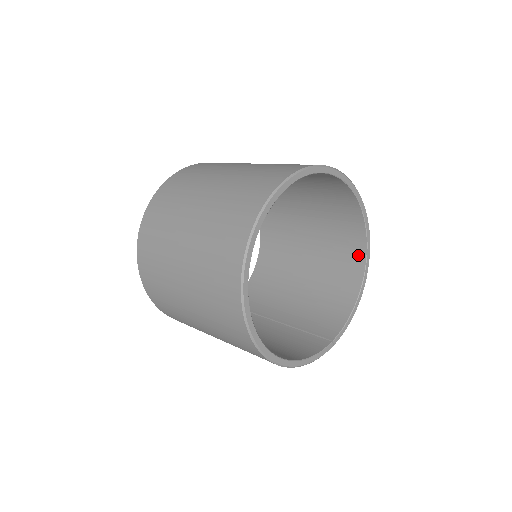
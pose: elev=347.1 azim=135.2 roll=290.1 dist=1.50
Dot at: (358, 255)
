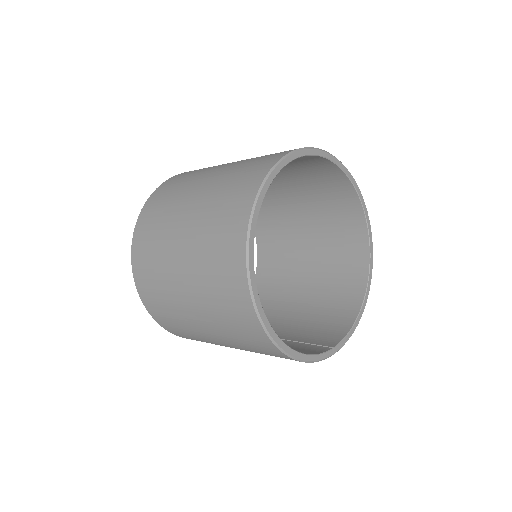
Dot at: (360, 269)
